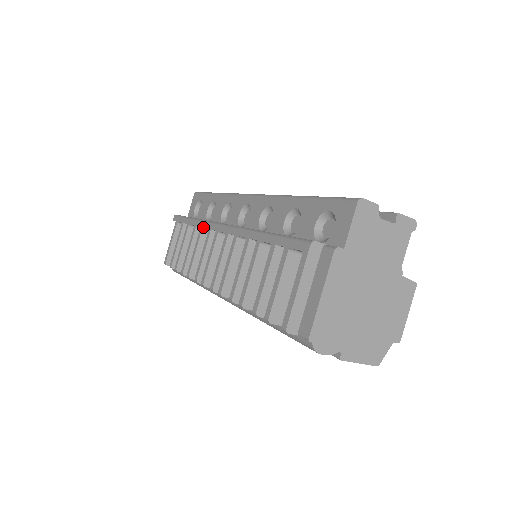
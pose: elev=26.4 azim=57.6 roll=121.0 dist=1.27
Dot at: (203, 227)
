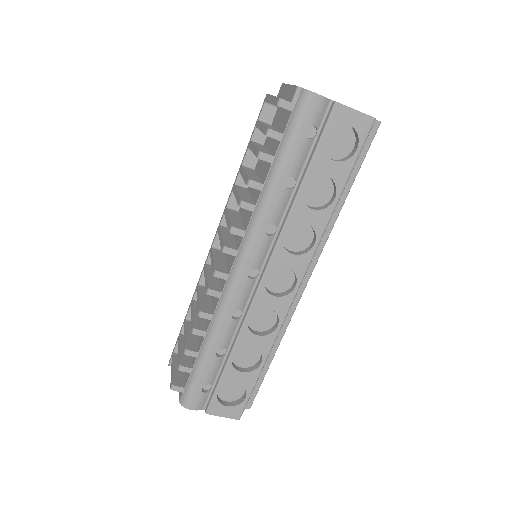
Dot at: (198, 281)
